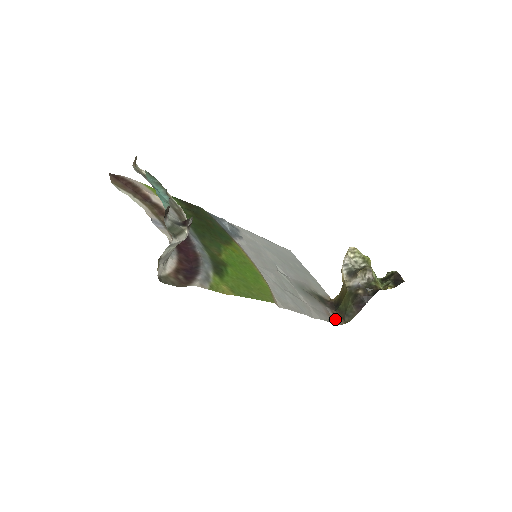
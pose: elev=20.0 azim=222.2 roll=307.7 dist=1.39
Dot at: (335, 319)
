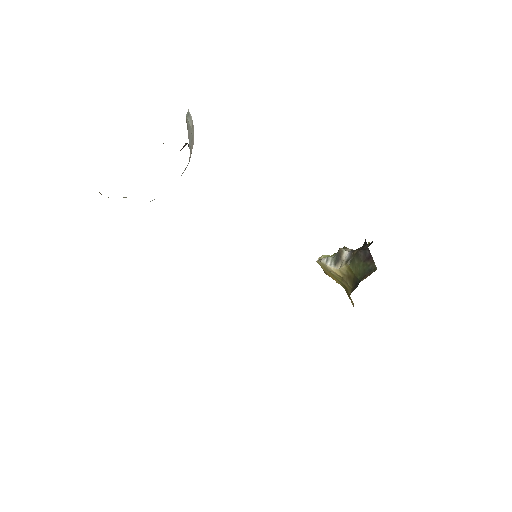
Dot at: occluded
